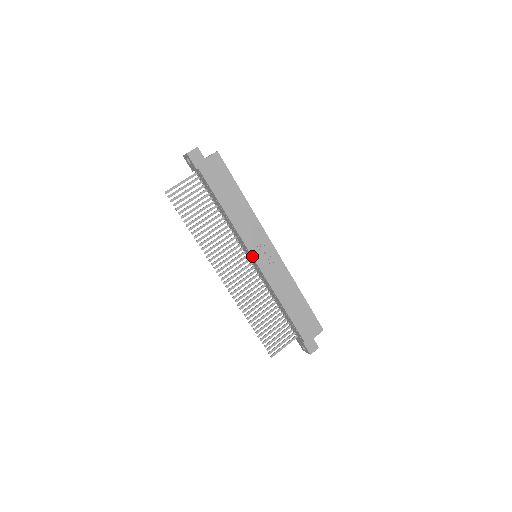
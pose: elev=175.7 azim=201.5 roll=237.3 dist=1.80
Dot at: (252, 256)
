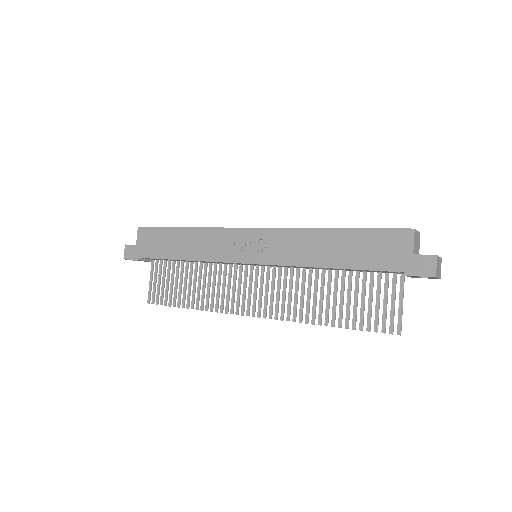
Dot at: (242, 263)
